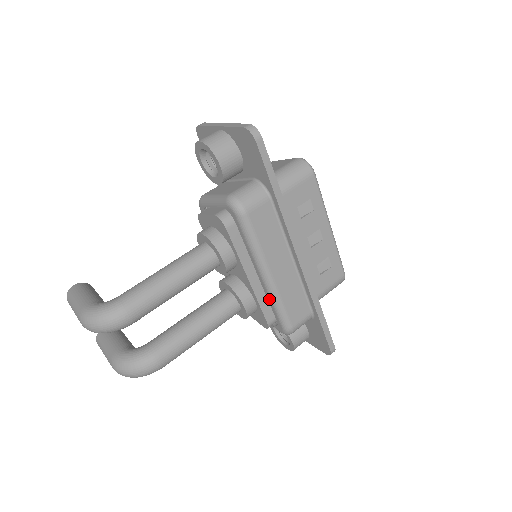
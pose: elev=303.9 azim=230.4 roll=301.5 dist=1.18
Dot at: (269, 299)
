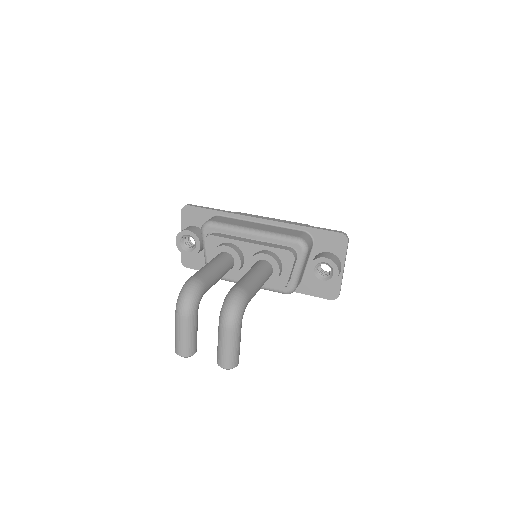
Dot at: (270, 240)
